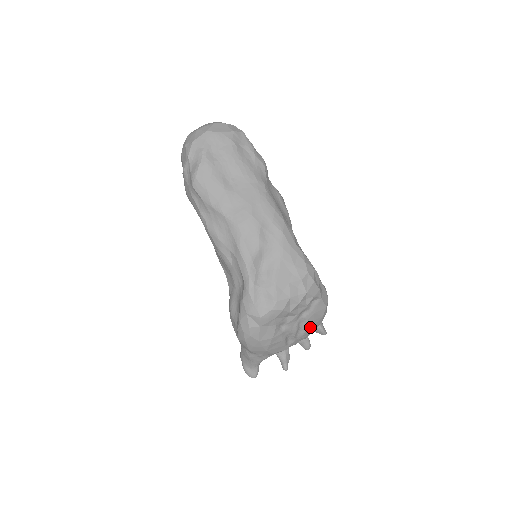
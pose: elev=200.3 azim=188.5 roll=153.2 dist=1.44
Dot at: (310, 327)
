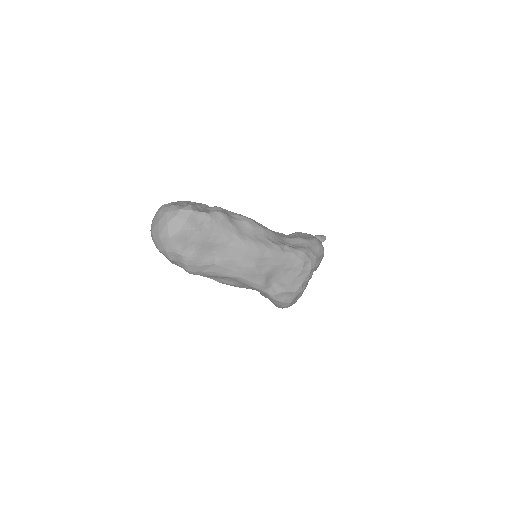
Dot at: occluded
